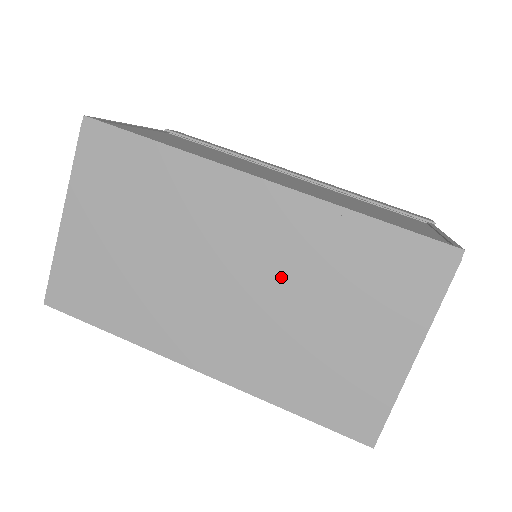
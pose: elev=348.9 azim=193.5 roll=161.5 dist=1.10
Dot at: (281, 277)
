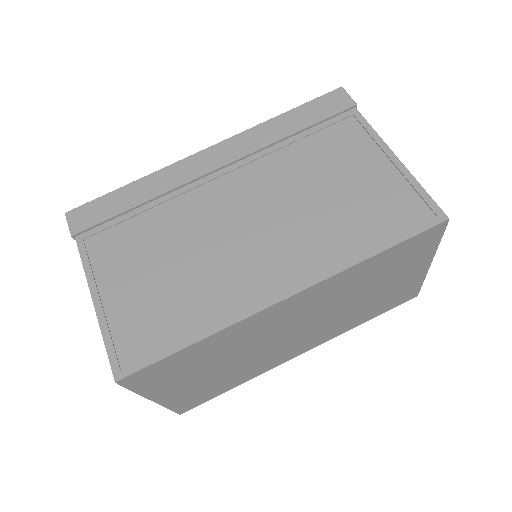
Dot at: (330, 307)
